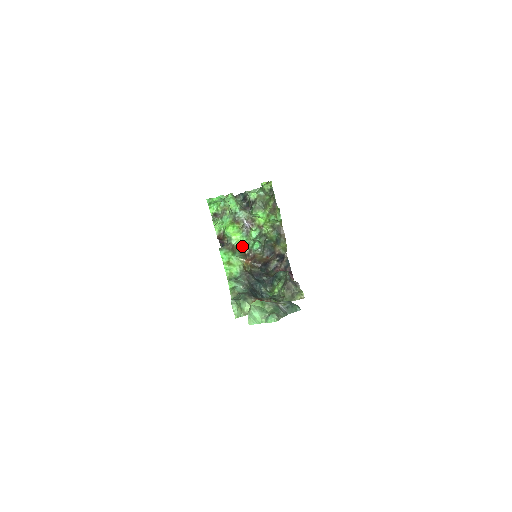
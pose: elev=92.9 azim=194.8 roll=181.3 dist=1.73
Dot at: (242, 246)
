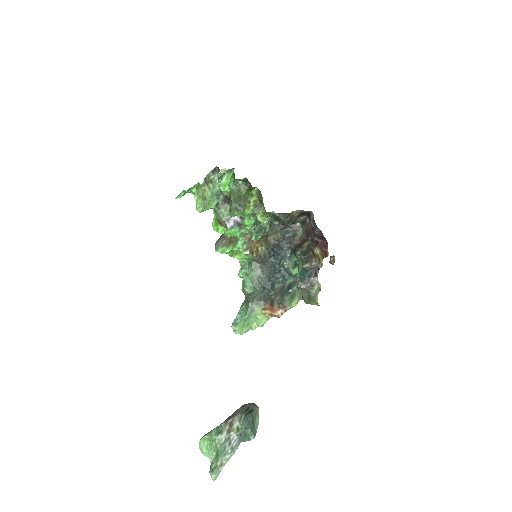
Dot at: occluded
